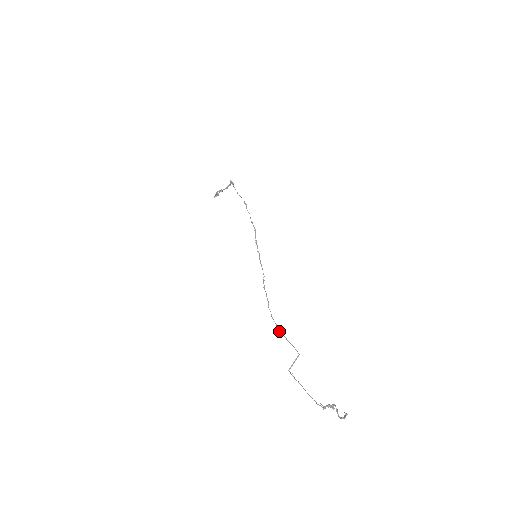
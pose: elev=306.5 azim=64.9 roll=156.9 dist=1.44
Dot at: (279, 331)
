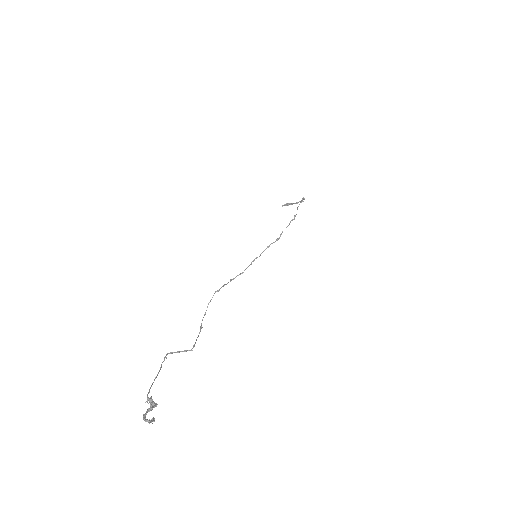
Dot at: occluded
